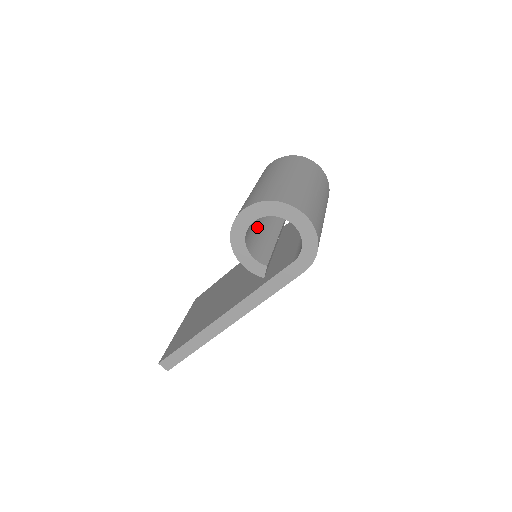
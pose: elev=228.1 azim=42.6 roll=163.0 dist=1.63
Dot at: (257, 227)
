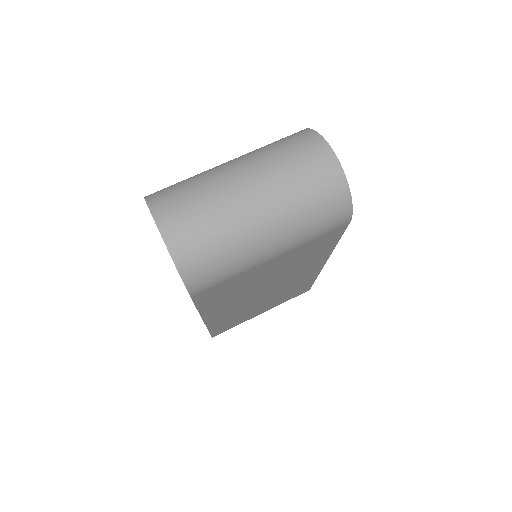
Dot at: occluded
